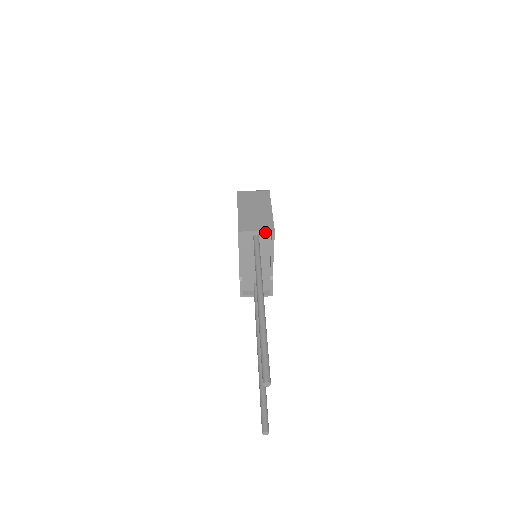
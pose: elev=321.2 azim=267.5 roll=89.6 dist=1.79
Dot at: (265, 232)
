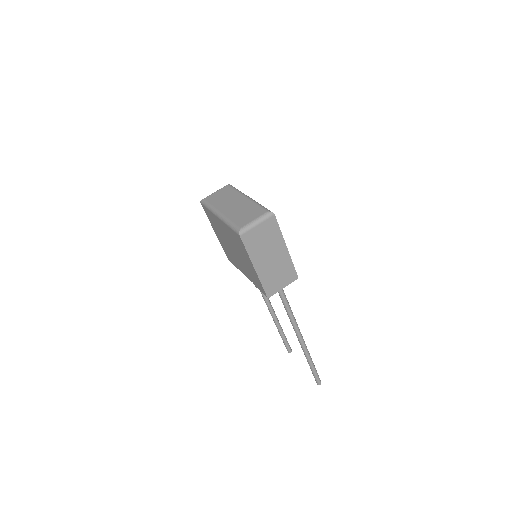
Dot at: (290, 283)
